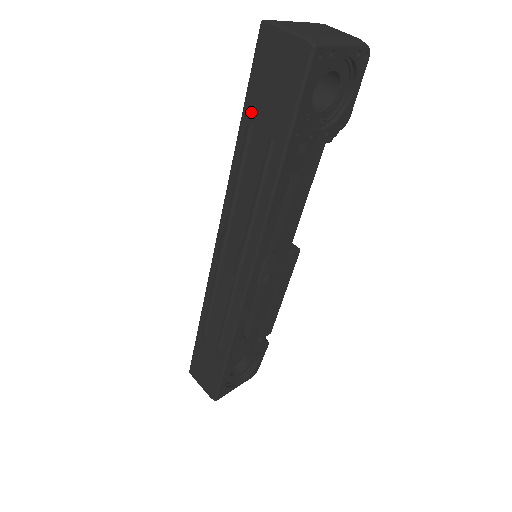
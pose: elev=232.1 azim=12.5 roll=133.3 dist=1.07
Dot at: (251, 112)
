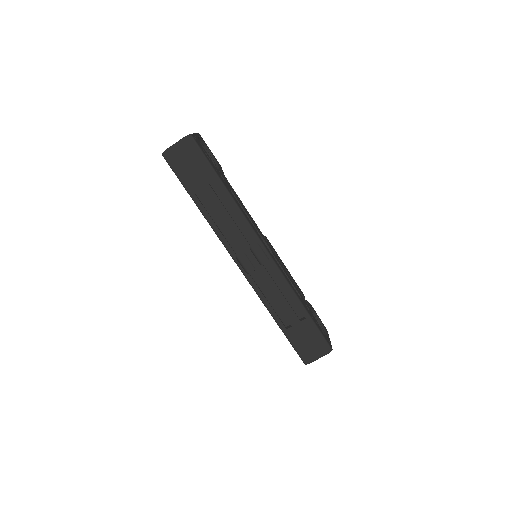
Dot at: (192, 187)
